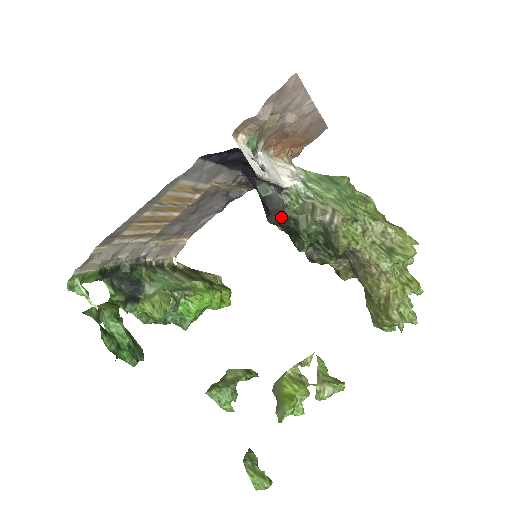
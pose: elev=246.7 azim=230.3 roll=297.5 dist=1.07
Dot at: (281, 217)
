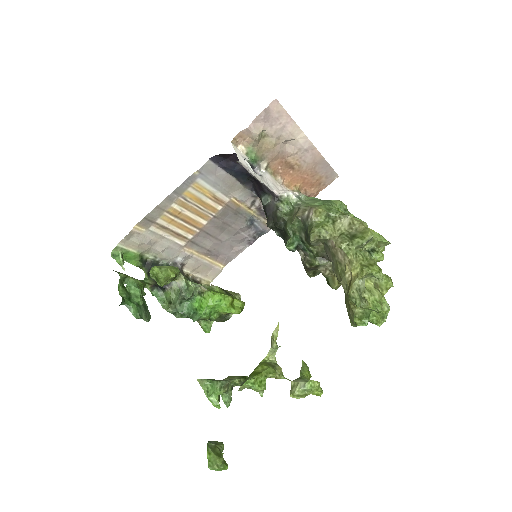
Dot at: (275, 219)
